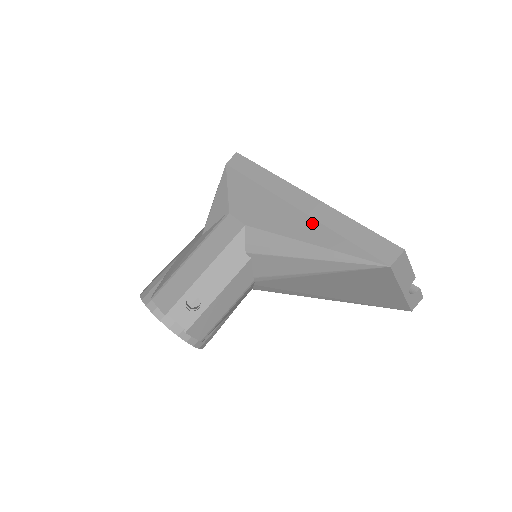
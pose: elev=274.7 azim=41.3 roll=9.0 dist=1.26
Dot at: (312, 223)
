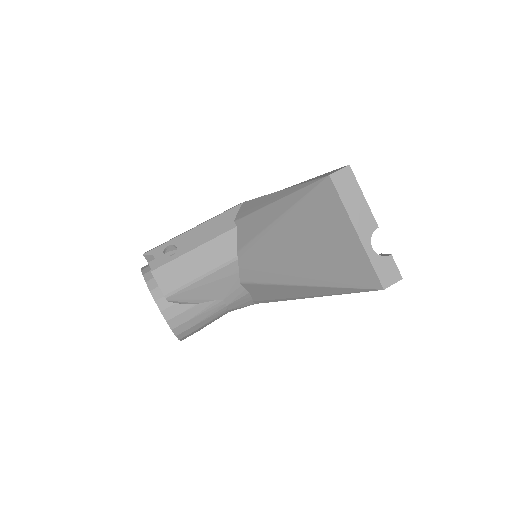
Dot at: occluded
